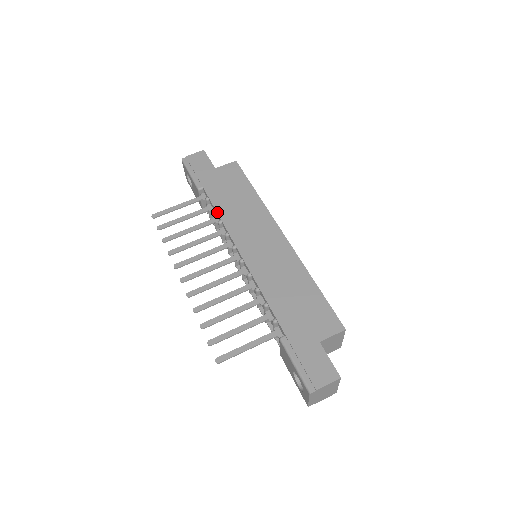
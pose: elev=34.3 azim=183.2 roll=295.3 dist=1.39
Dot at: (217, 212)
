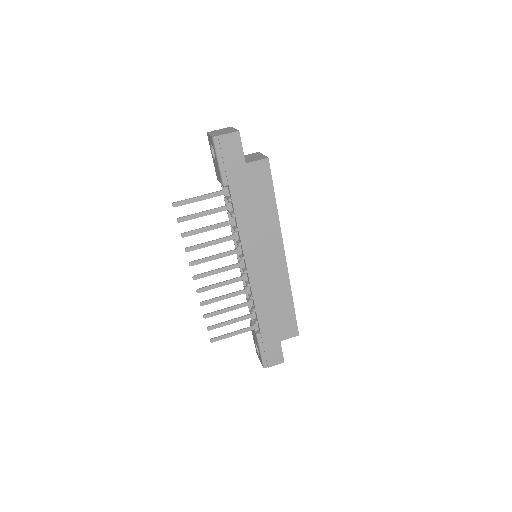
Dot at: (237, 221)
